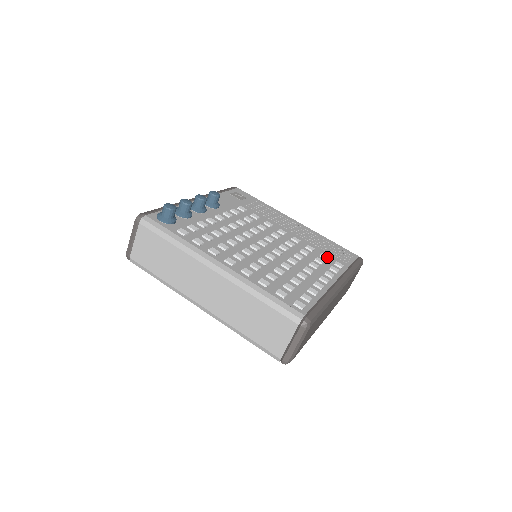
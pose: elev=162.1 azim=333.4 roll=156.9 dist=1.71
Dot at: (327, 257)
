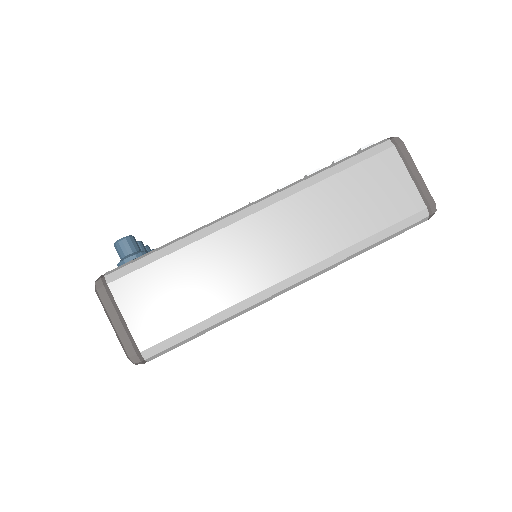
Dot at: occluded
